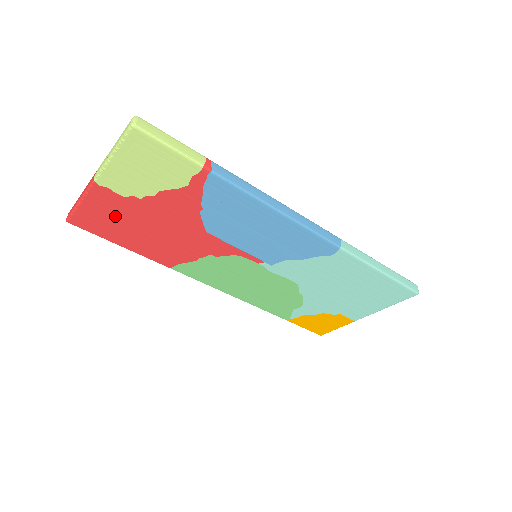
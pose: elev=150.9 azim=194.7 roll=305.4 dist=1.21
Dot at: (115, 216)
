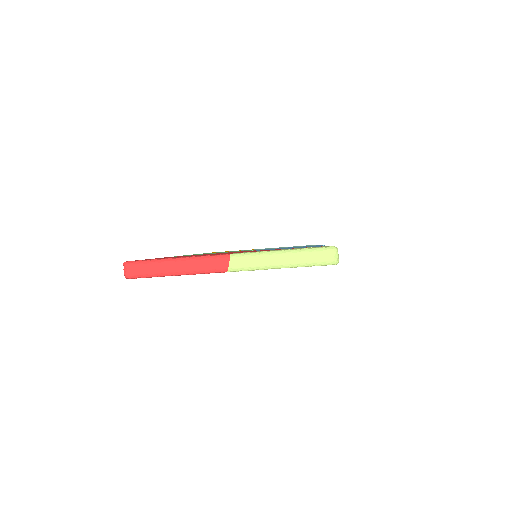
Dot at: occluded
